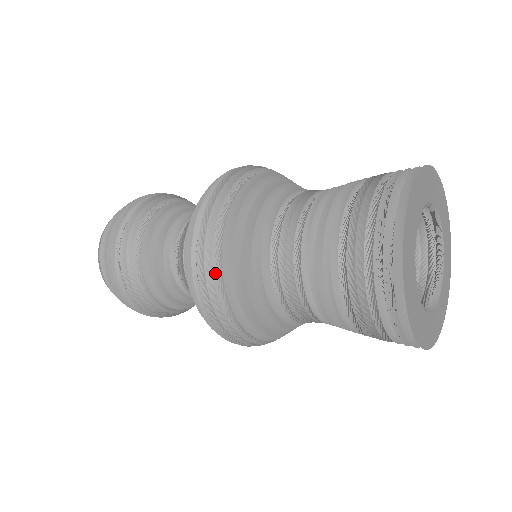
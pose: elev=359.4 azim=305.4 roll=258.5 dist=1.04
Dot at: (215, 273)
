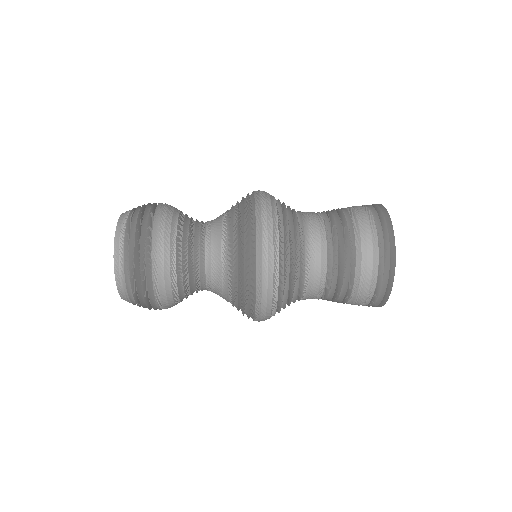
Dot at: (274, 268)
